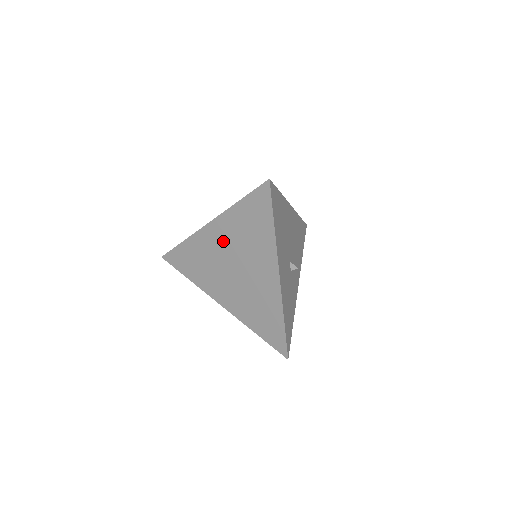
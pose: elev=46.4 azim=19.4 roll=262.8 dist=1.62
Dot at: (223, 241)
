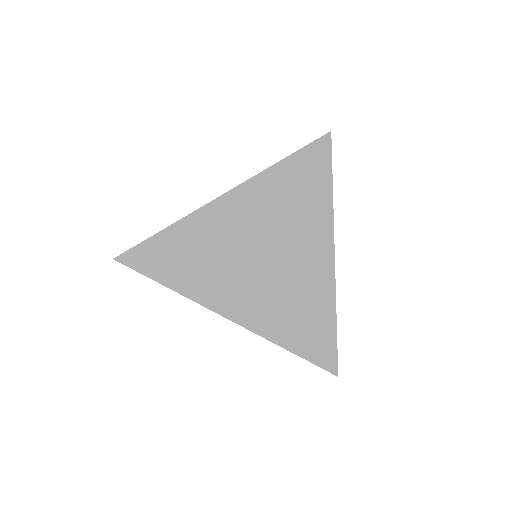
Dot at: (250, 216)
